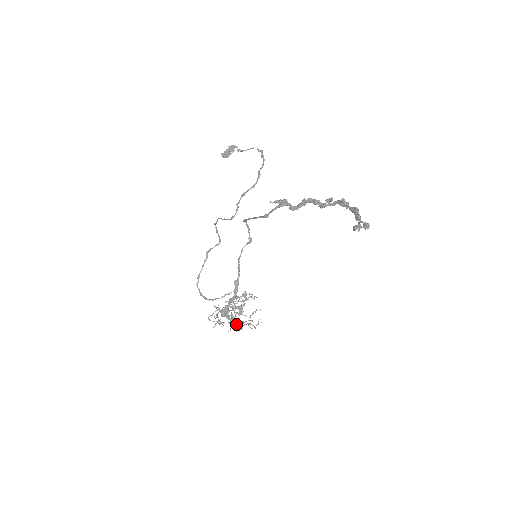
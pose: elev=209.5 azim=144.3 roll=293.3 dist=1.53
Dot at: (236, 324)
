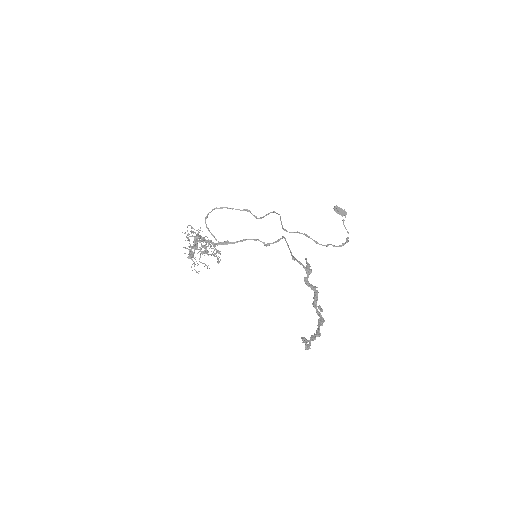
Dot at: (191, 252)
